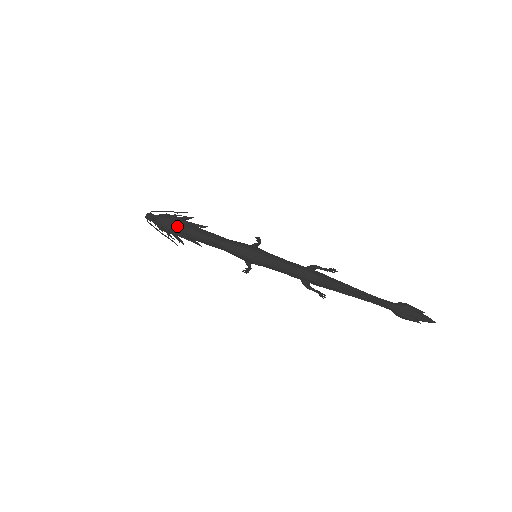
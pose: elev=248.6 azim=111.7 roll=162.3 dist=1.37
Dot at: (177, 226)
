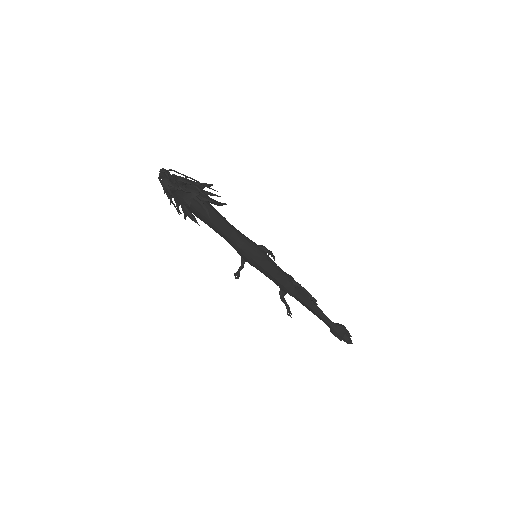
Dot at: (194, 206)
